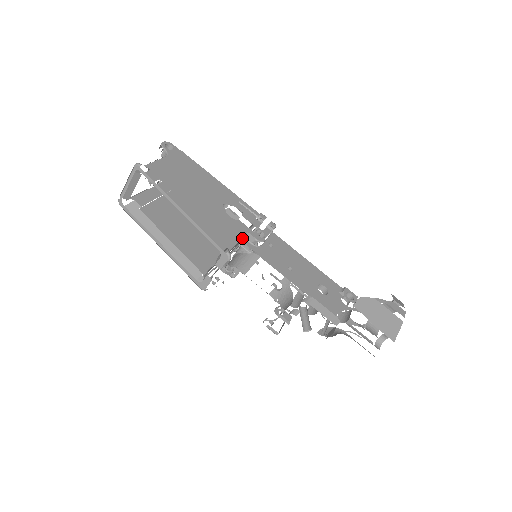
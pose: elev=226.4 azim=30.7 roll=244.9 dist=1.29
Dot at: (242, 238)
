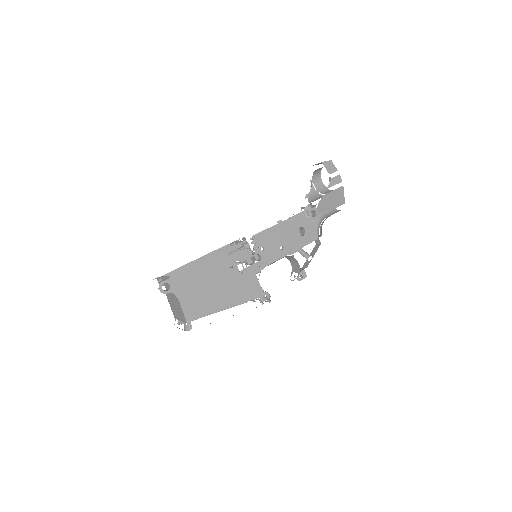
Dot at: occluded
